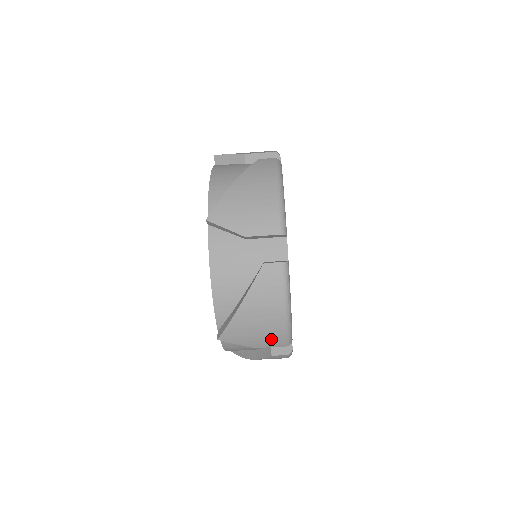
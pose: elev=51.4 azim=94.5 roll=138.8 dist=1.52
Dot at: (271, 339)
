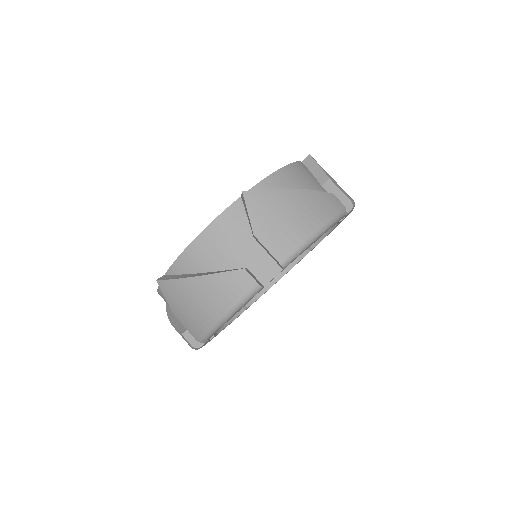
Dot at: (191, 323)
